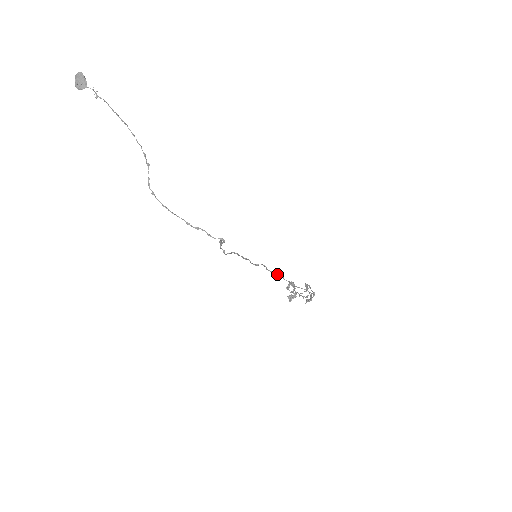
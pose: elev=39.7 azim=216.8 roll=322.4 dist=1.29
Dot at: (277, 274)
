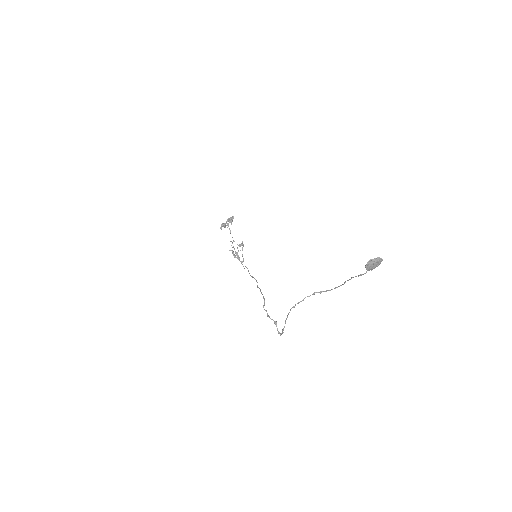
Dot at: occluded
